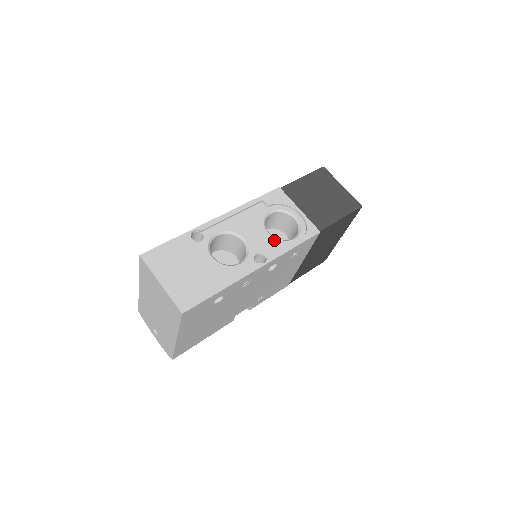
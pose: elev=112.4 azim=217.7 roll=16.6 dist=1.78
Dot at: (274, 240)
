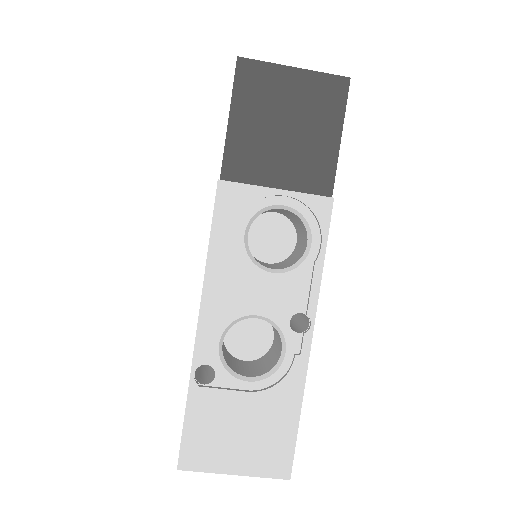
Dot at: (290, 276)
